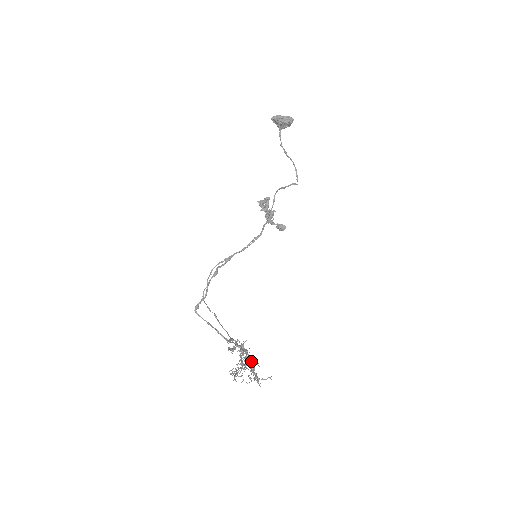
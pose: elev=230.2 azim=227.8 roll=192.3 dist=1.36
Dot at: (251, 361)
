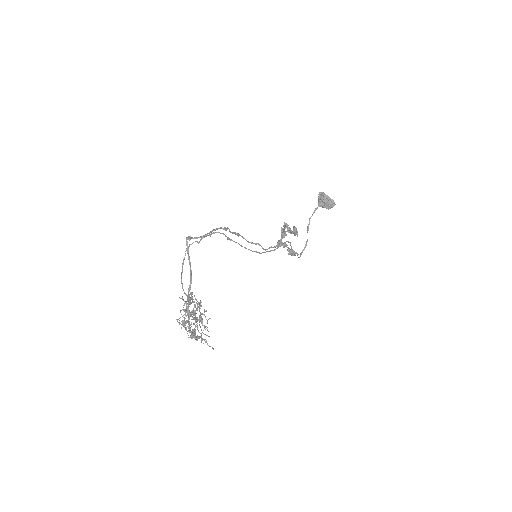
Dot at: (202, 322)
